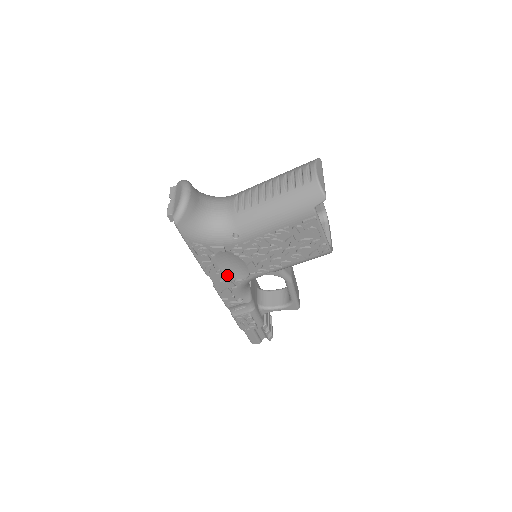
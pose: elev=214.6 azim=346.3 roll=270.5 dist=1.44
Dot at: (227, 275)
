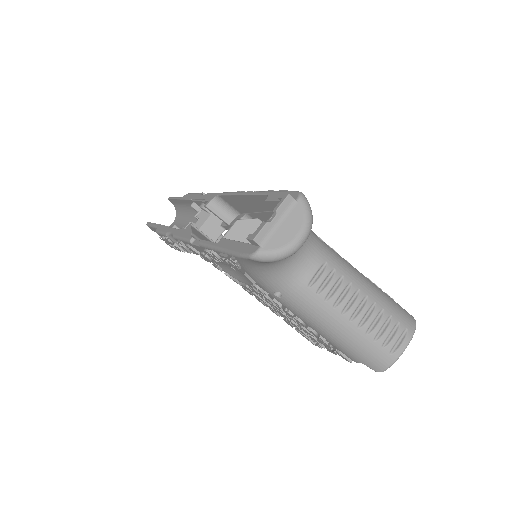
Dot at: occluded
